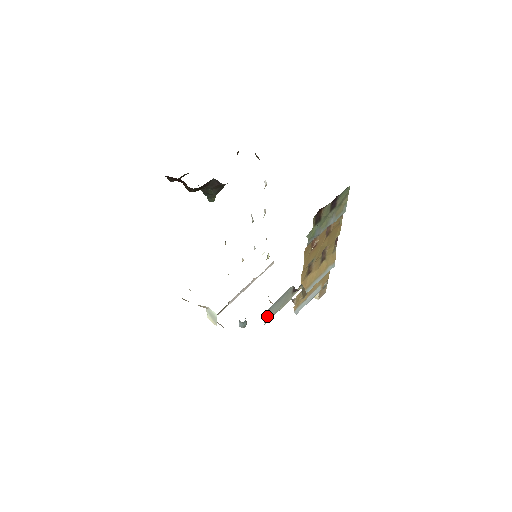
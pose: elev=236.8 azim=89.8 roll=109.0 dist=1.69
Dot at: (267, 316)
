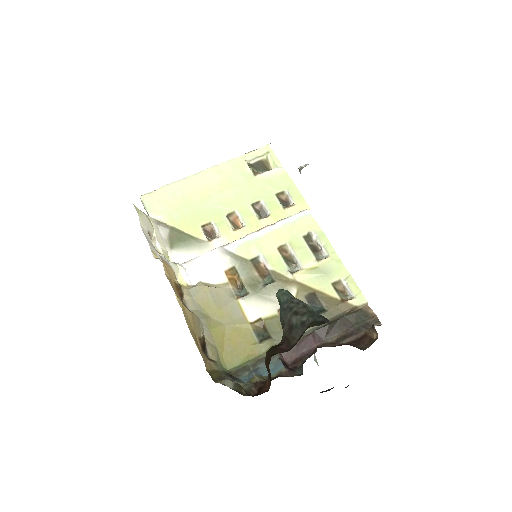
Dot at: occluded
